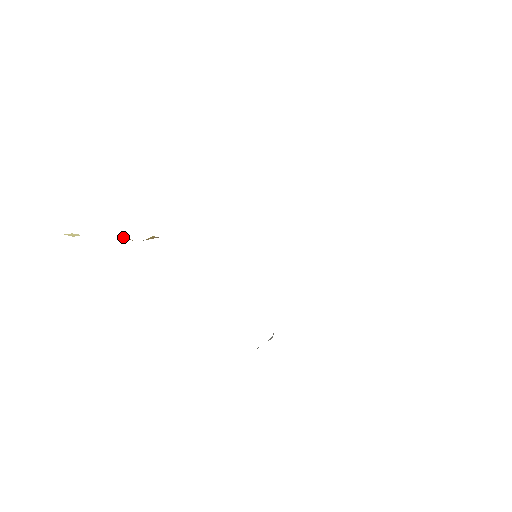
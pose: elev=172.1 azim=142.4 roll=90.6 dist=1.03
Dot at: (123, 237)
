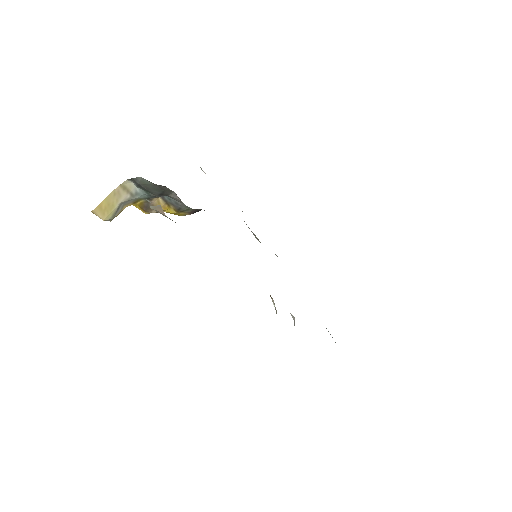
Dot at: occluded
